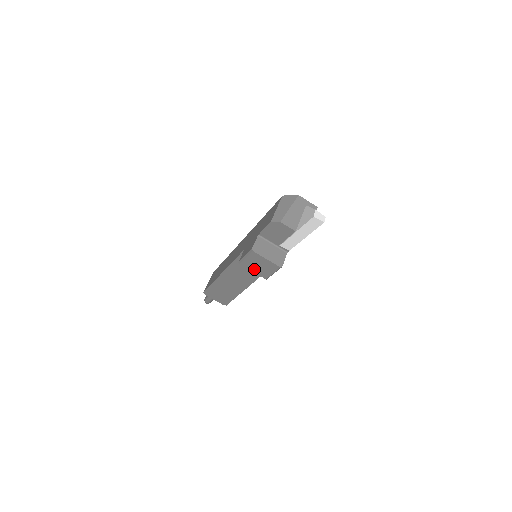
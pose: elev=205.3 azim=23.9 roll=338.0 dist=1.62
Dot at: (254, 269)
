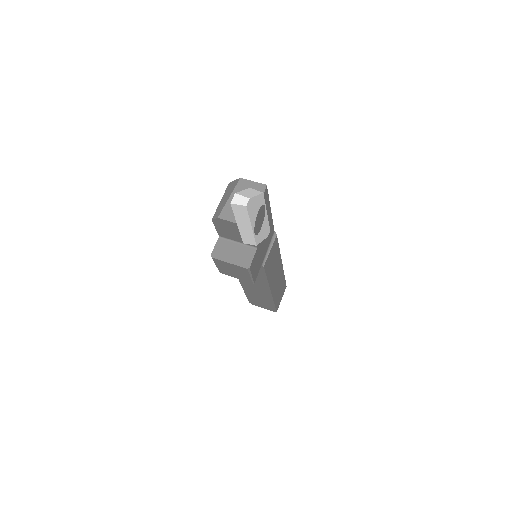
Dot at: (234, 275)
